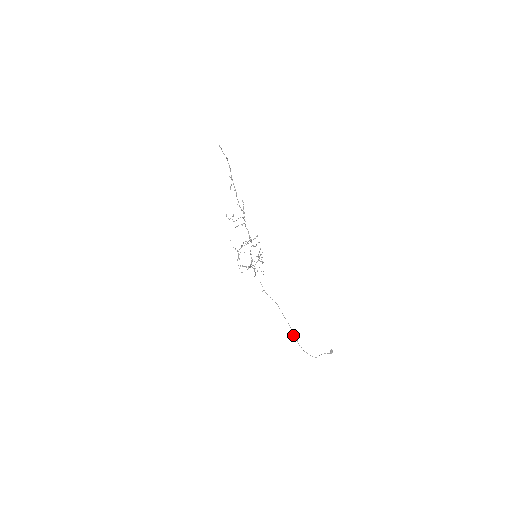
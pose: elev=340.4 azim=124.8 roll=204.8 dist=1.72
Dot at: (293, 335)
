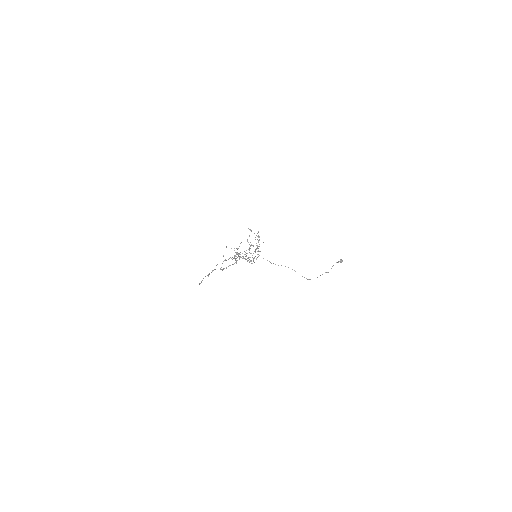
Dot at: occluded
